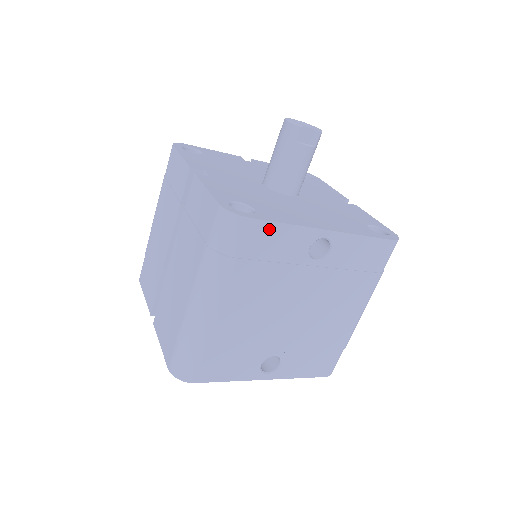
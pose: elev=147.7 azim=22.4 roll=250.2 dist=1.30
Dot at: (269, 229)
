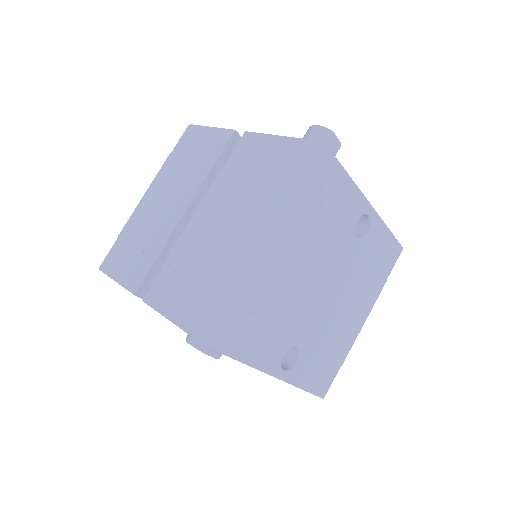
Dot at: (342, 179)
